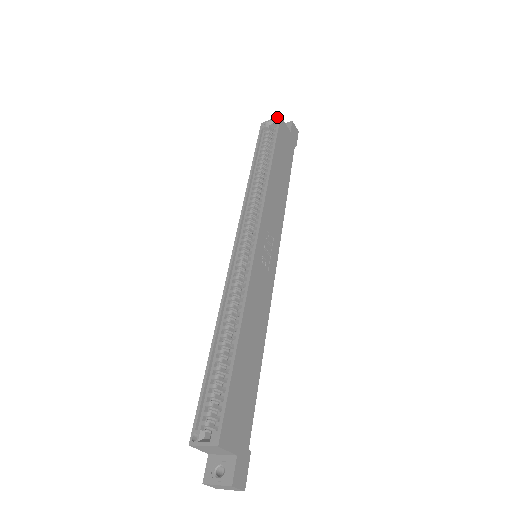
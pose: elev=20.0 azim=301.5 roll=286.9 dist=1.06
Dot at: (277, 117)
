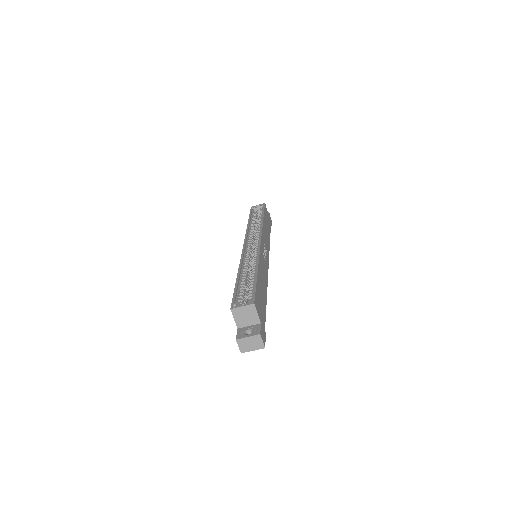
Dot at: (263, 203)
